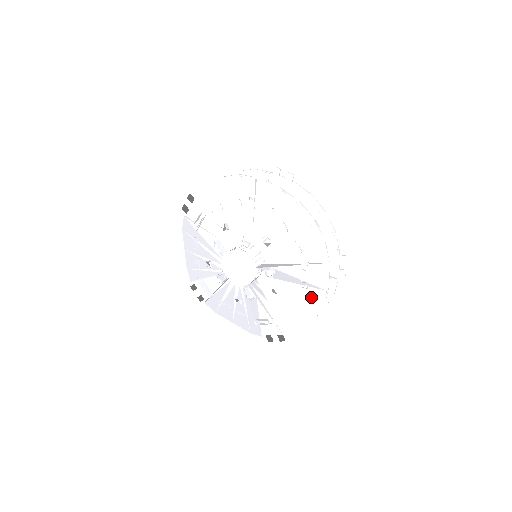
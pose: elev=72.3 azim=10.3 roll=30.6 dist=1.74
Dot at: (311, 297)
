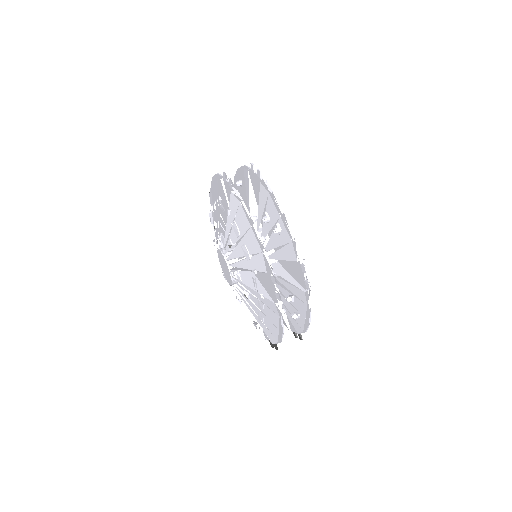
Dot at: (270, 308)
